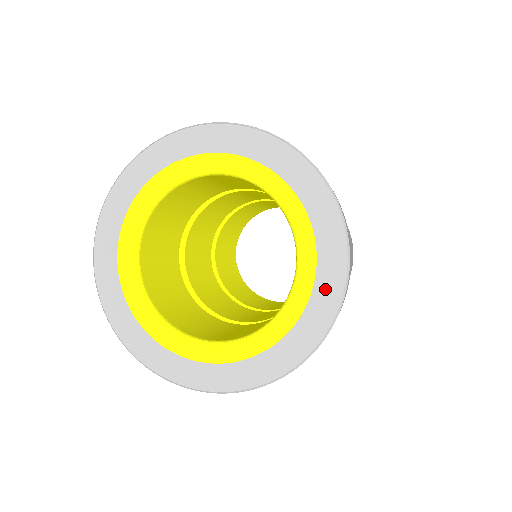
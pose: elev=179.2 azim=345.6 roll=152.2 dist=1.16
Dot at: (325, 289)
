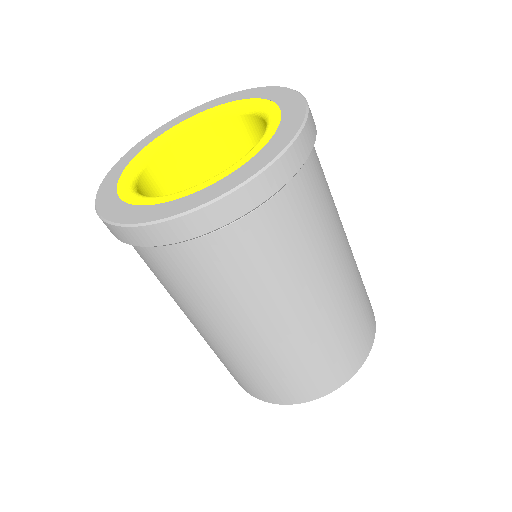
Dot at: (226, 182)
